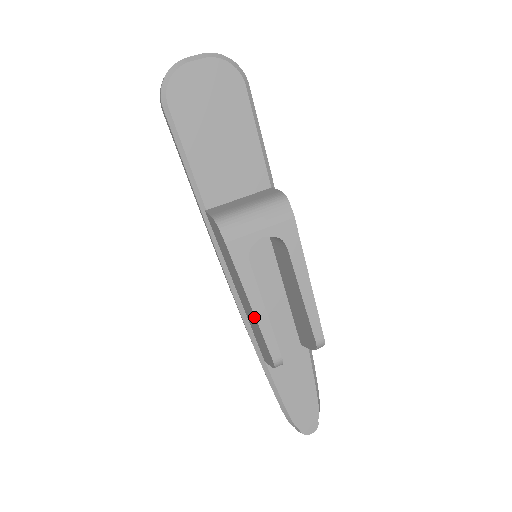
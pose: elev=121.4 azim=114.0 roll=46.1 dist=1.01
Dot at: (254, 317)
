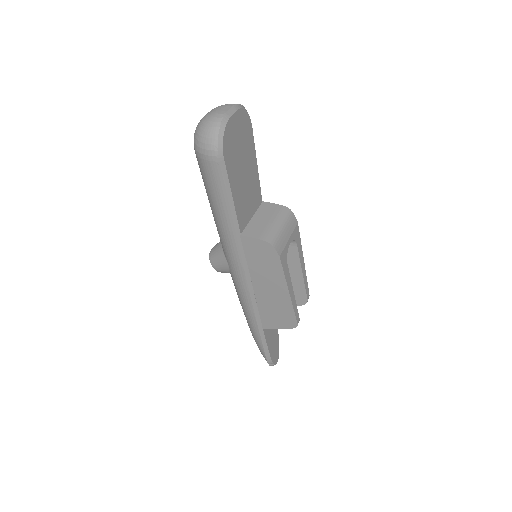
Dot at: (288, 300)
